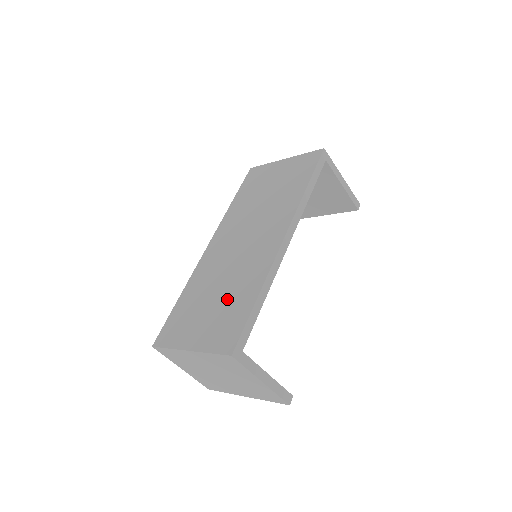
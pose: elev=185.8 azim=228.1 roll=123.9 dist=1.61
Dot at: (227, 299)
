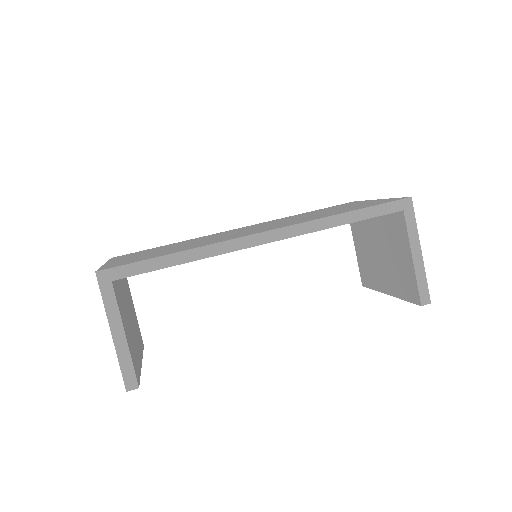
Dot at: (170, 249)
